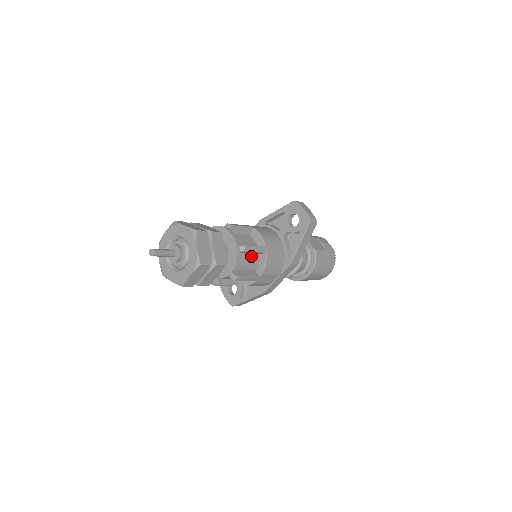
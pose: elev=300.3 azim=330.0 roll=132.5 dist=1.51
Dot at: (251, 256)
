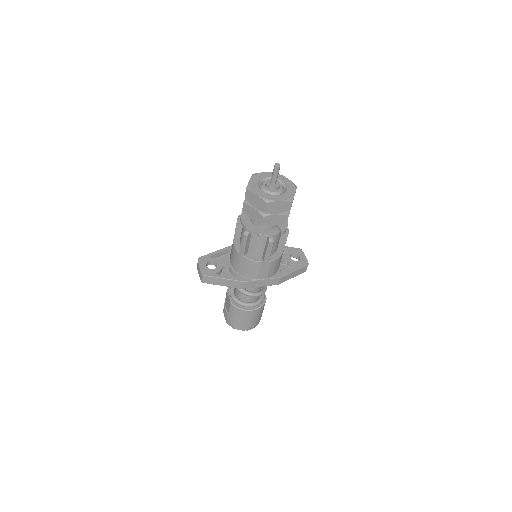
Dot at: (278, 243)
